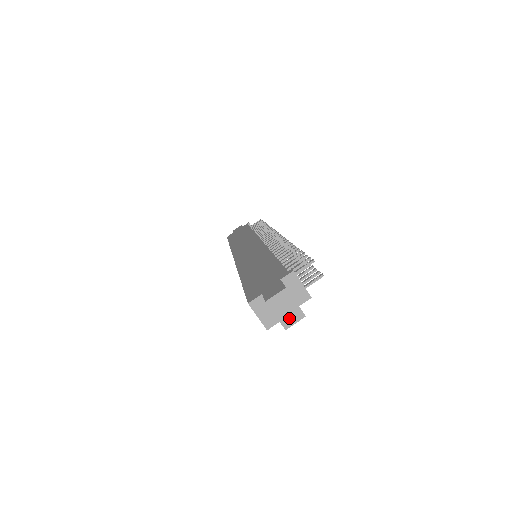
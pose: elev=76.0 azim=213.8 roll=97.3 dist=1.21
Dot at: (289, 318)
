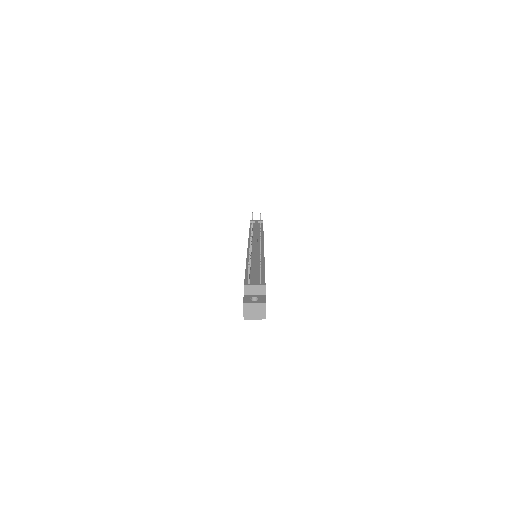
Dot at: (261, 311)
